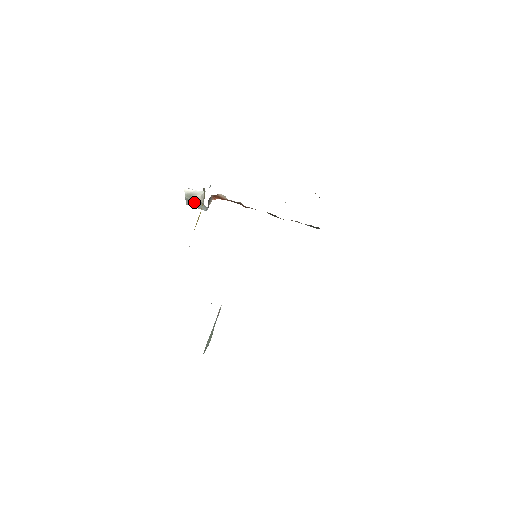
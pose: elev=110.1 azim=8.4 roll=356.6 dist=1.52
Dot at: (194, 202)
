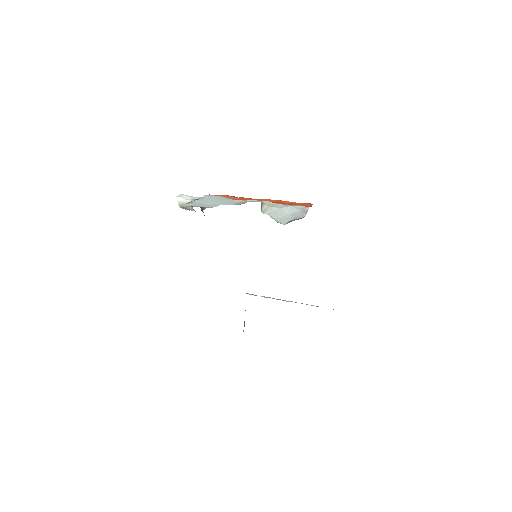
Dot at: occluded
